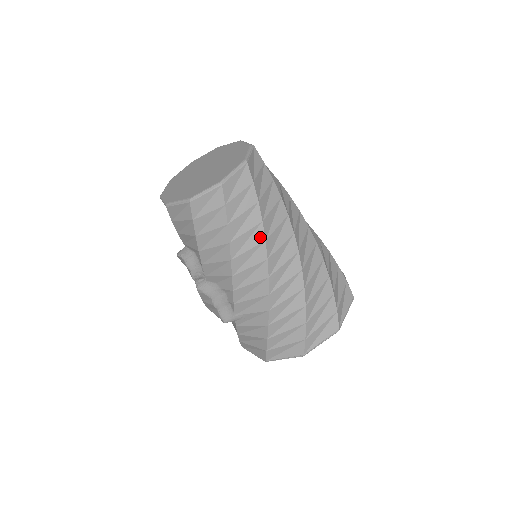
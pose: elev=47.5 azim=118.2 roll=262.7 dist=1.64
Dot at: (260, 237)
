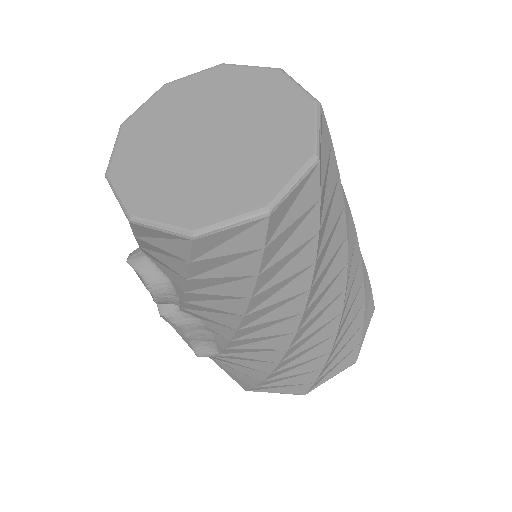
Dot at: (303, 285)
